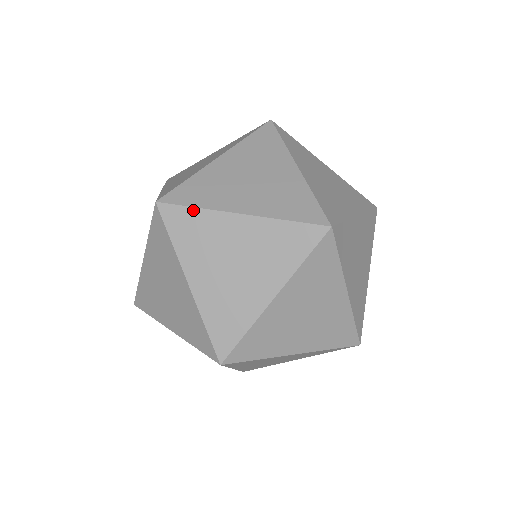
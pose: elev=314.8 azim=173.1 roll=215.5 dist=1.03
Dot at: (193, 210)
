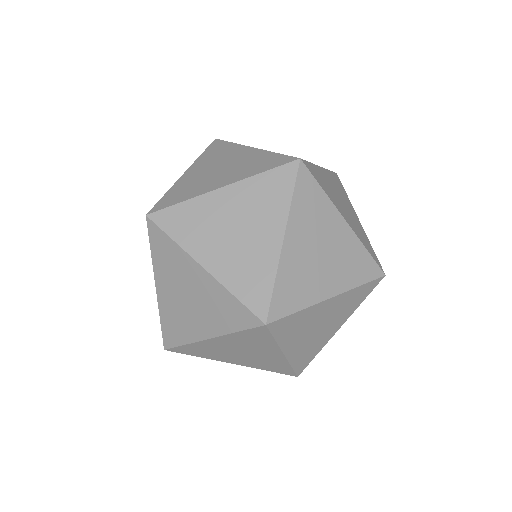
Dot at: (229, 143)
